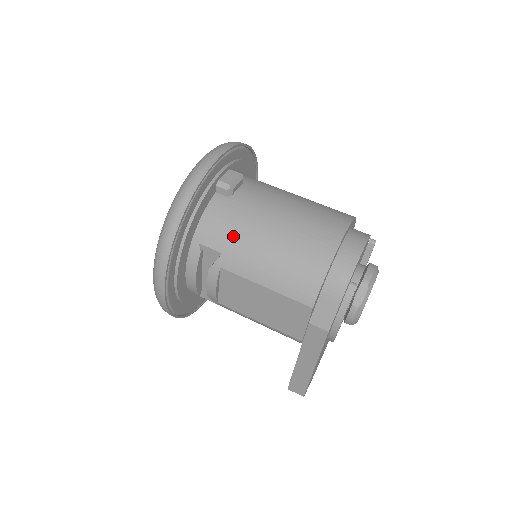
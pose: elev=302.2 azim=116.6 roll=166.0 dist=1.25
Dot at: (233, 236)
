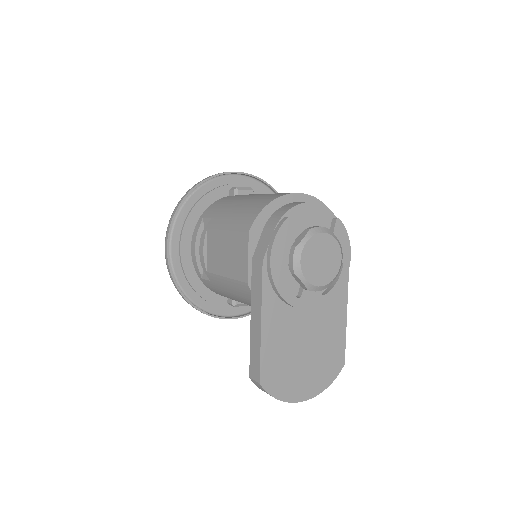
Dot at: (222, 207)
